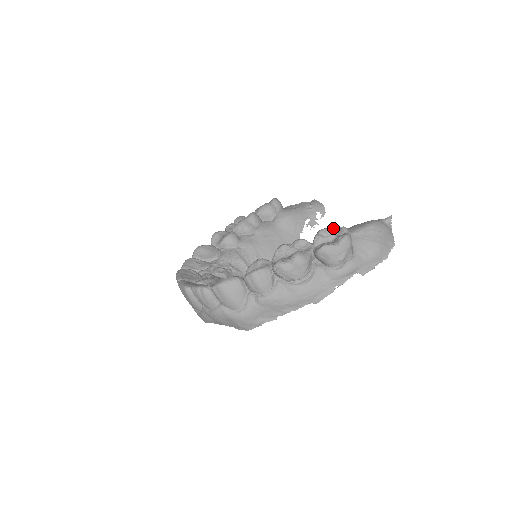
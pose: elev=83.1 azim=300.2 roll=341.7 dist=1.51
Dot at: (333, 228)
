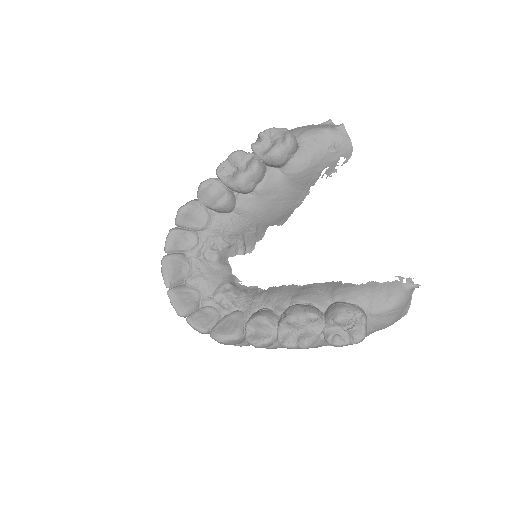
Dot at: (352, 317)
